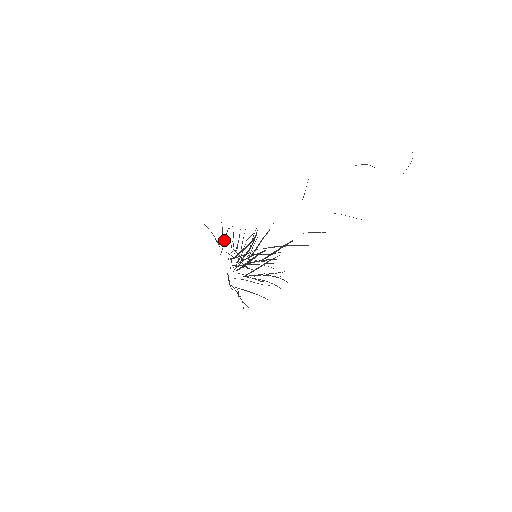
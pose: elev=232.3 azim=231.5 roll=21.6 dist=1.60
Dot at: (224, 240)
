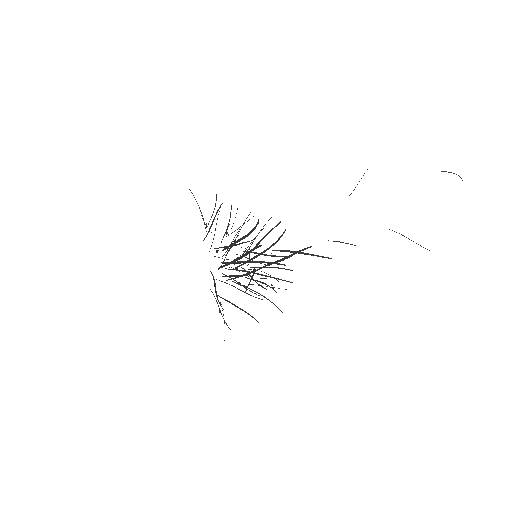
Dot at: (213, 219)
